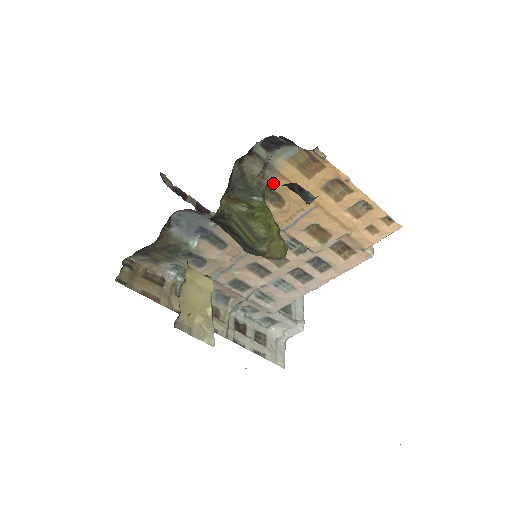
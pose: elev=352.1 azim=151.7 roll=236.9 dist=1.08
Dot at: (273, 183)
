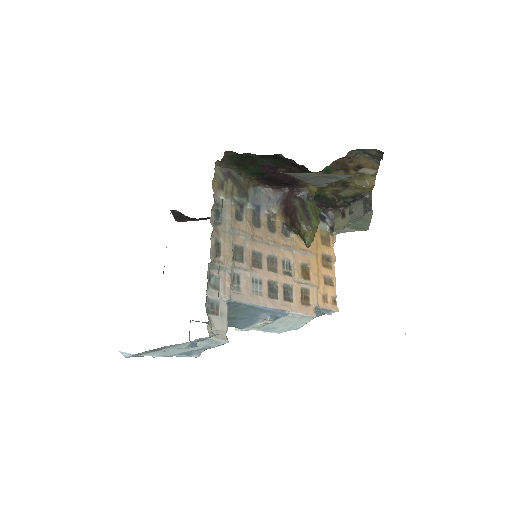
Dot at: occluded
